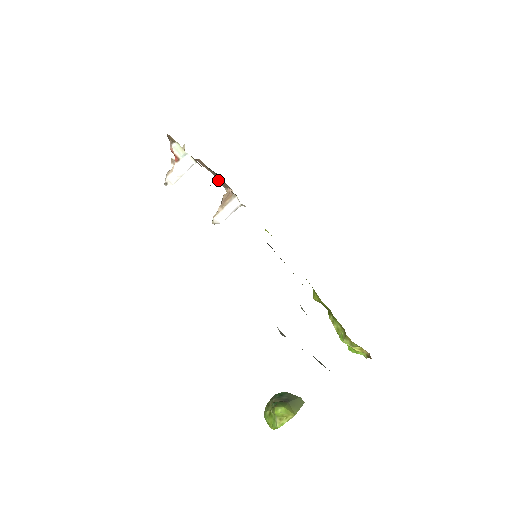
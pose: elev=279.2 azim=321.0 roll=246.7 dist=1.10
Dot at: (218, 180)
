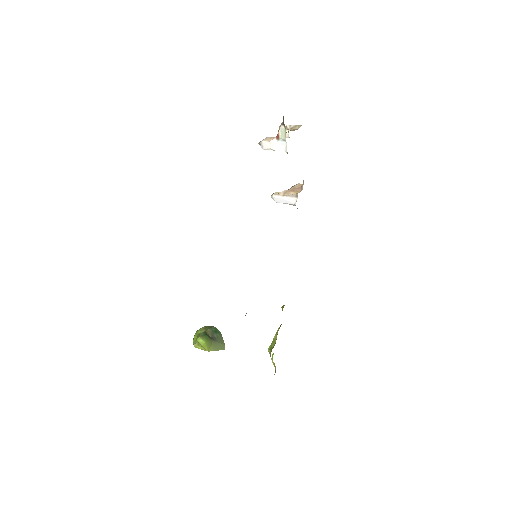
Dot at: occluded
